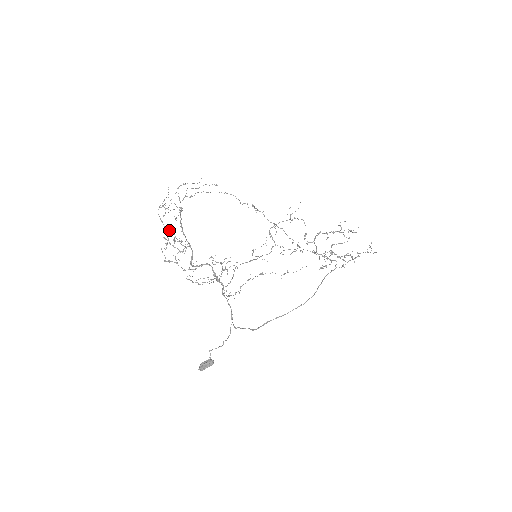
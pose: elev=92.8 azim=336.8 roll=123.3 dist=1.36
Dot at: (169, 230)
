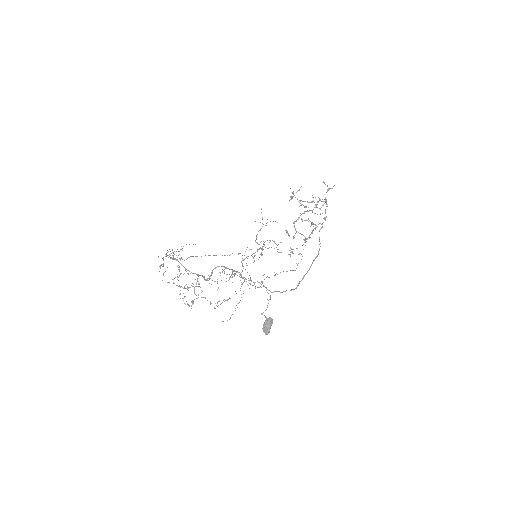
Dot at: occluded
